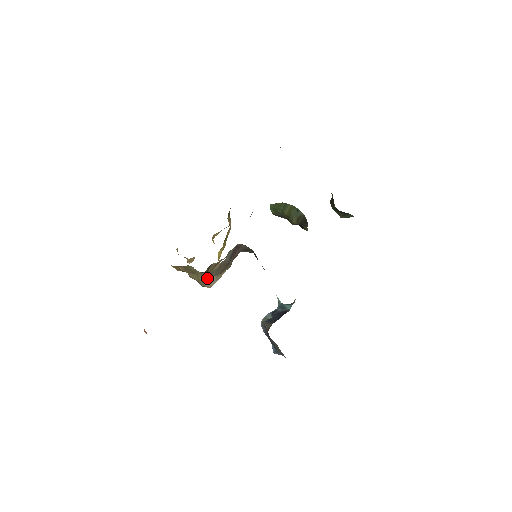
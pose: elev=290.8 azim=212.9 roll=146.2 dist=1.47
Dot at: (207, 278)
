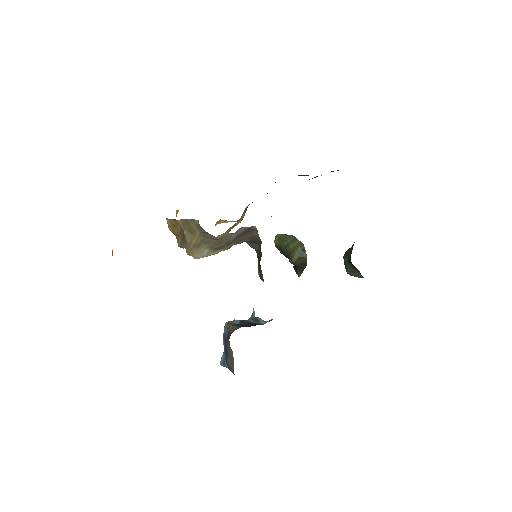
Dot at: (200, 246)
